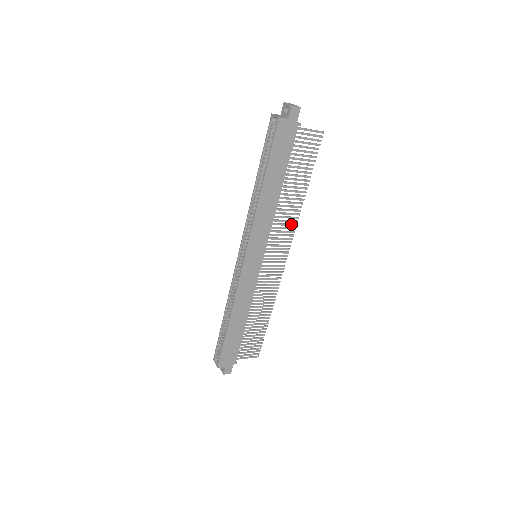
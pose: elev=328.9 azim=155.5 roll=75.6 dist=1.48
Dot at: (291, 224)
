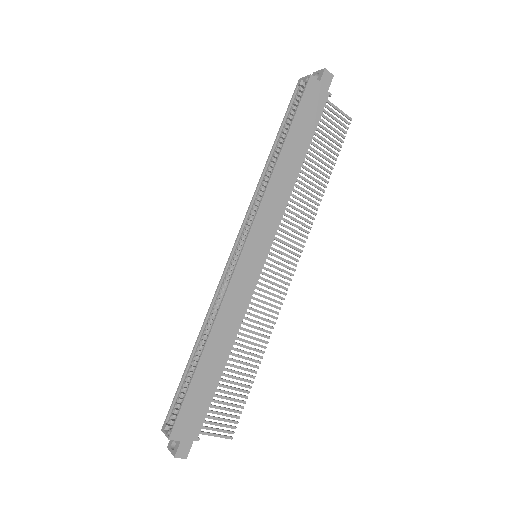
Dot at: (305, 224)
